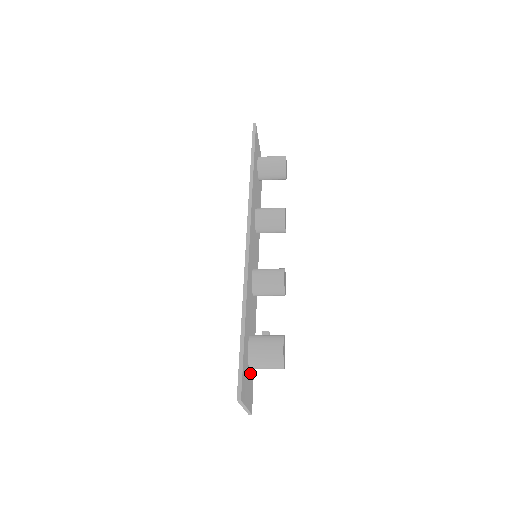
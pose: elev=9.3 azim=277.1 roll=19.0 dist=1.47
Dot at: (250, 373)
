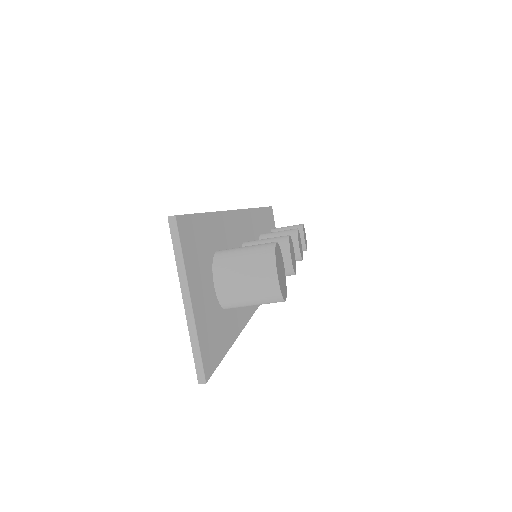
Dot at: (216, 310)
